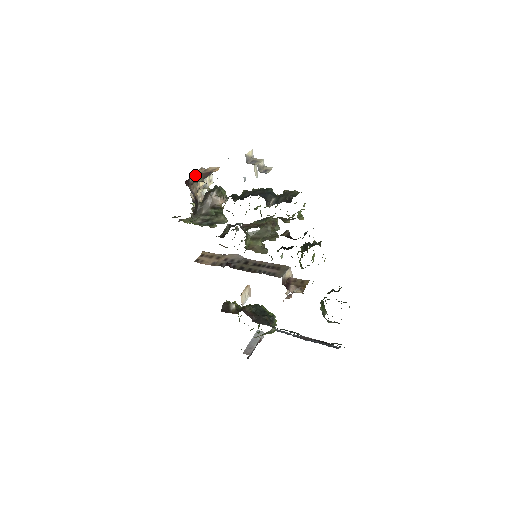
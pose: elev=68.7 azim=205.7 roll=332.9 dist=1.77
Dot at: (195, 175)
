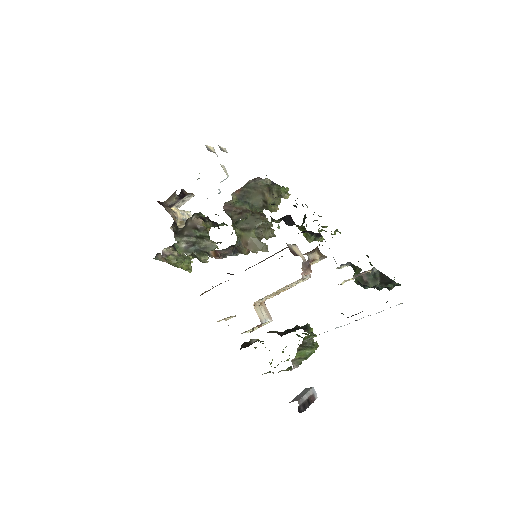
Dot at: (168, 198)
